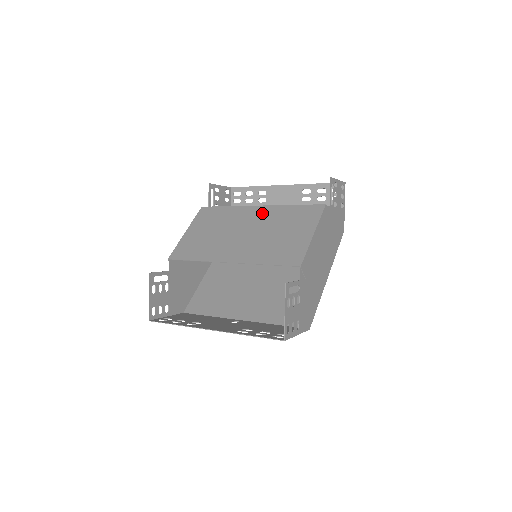
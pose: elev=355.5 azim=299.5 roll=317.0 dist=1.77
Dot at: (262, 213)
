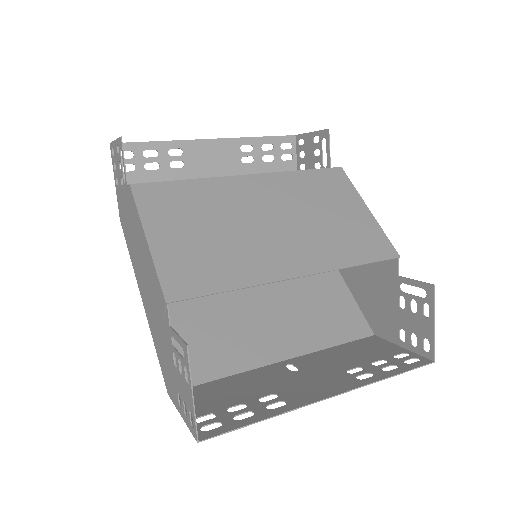
Dot at: (266, 186)
